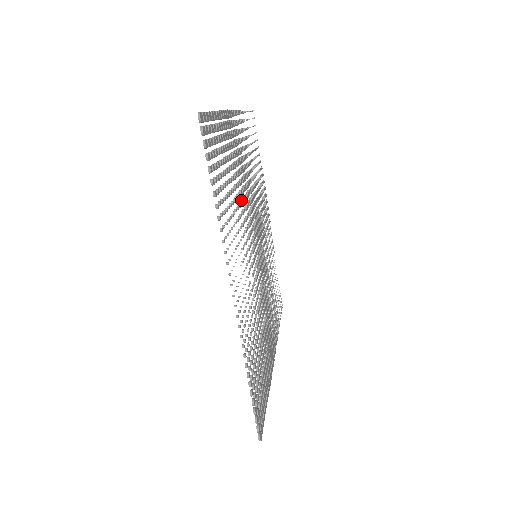
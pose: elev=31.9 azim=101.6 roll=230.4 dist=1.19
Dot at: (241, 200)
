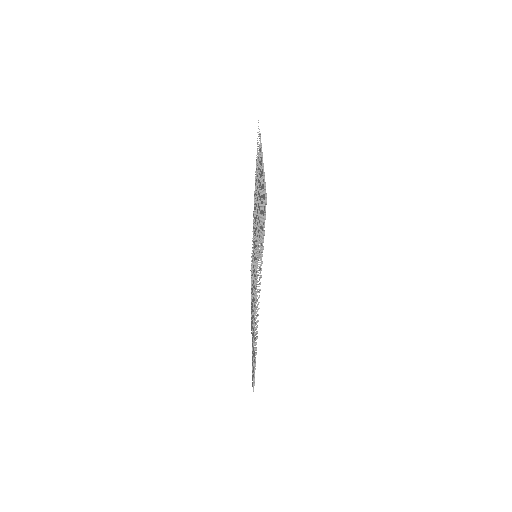
Dot at: (258, 223)
